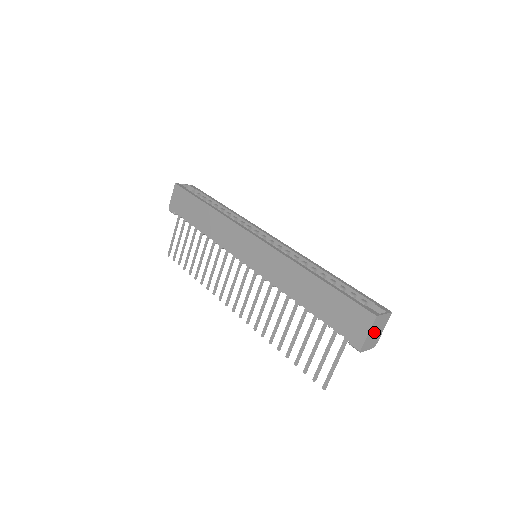
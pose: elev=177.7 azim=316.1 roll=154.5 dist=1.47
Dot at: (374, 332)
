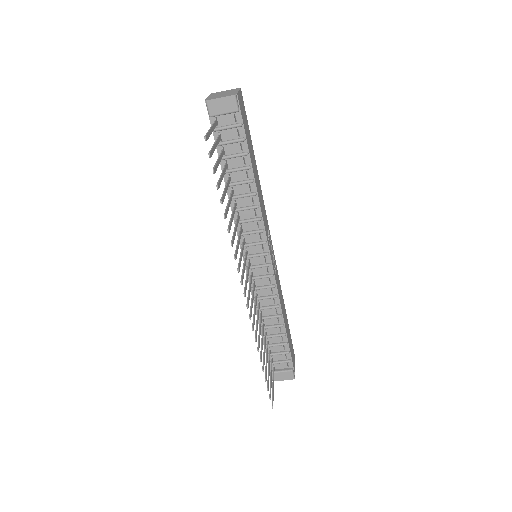
Dot at: occluded
